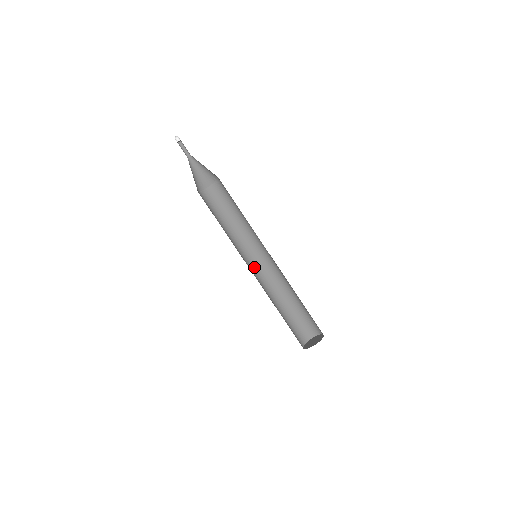
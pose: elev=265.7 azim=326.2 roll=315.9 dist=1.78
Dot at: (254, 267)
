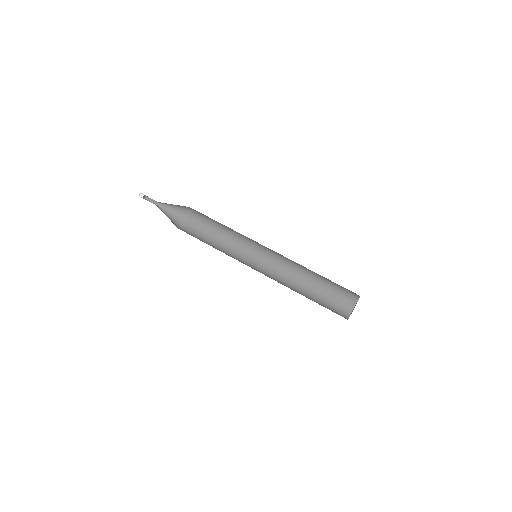
Dot at: (259, 271)
